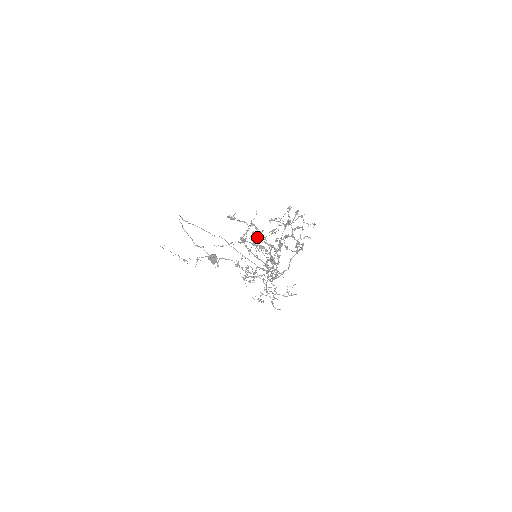
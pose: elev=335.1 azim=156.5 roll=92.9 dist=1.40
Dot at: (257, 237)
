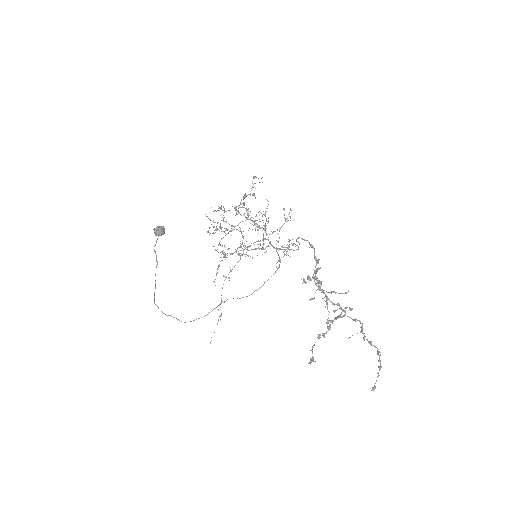
Dot at: occluded
